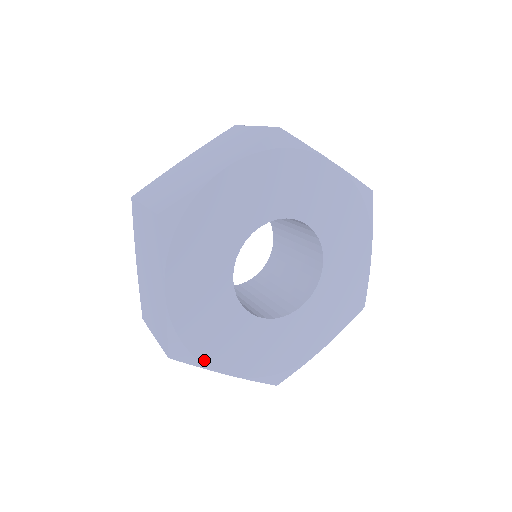
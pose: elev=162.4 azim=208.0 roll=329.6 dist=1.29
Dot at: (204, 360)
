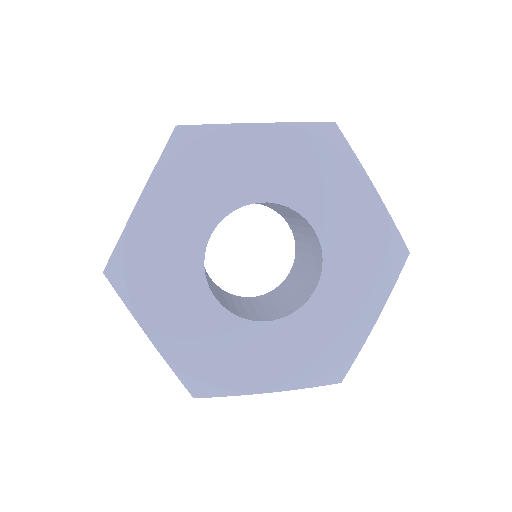
Dot at: (134, 300)
